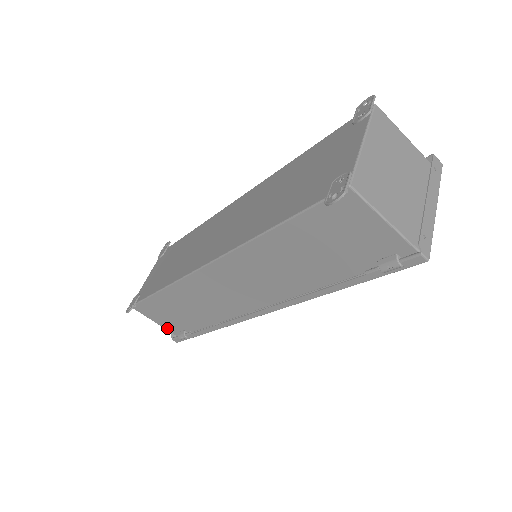
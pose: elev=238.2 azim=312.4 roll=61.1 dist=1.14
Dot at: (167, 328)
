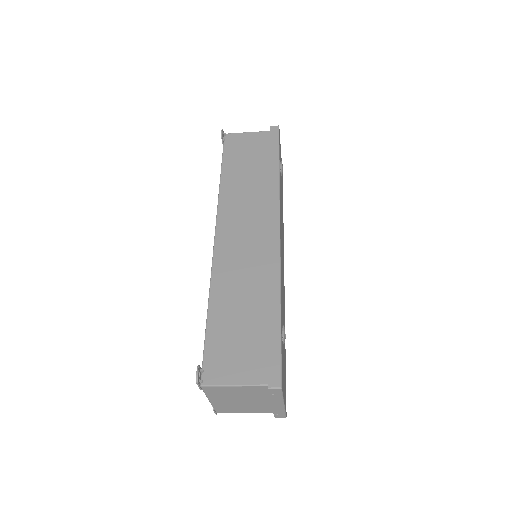
Dot at: occluded
